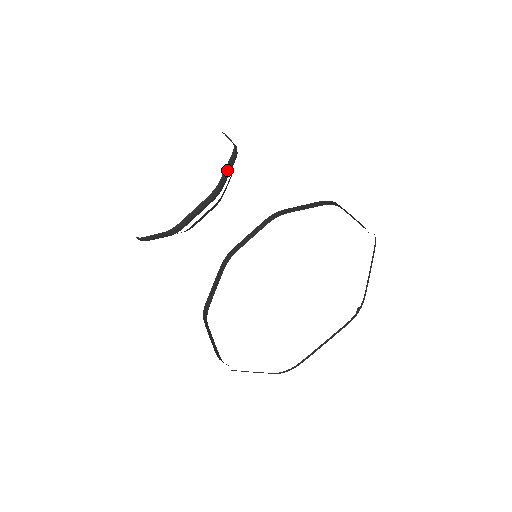
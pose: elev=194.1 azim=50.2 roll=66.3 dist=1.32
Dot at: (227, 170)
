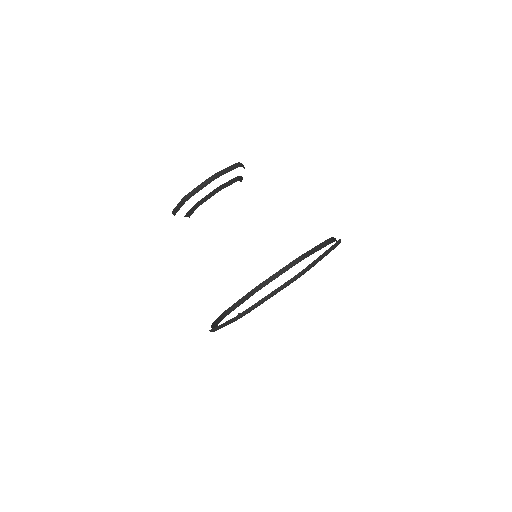
Dot at: (198, 187)
